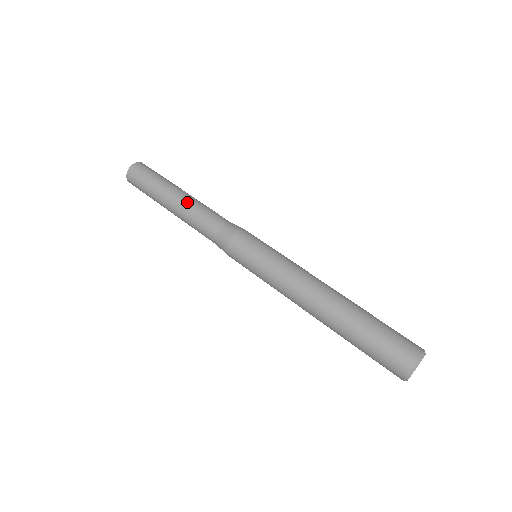
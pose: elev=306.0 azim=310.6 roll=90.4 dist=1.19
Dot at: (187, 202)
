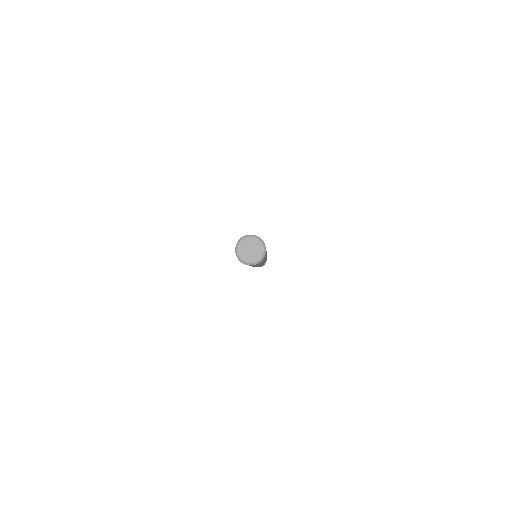
Dot at: occluded
